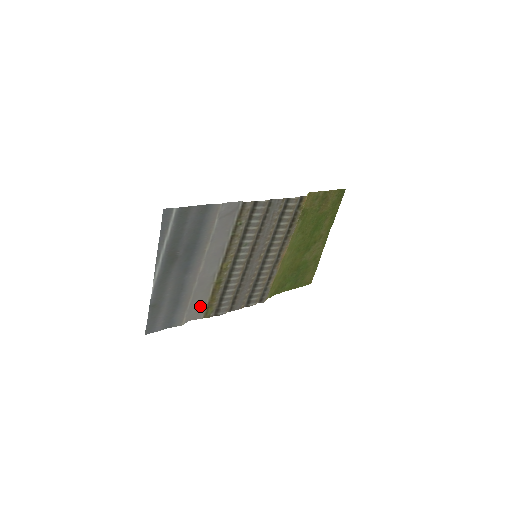
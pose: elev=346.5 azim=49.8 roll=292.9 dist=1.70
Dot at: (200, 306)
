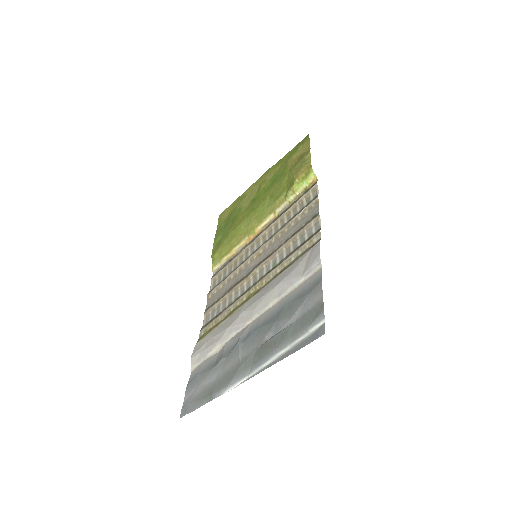
Dot at: (207, 339)
